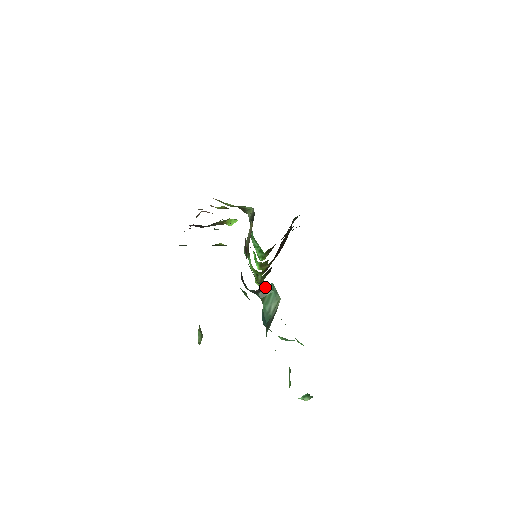
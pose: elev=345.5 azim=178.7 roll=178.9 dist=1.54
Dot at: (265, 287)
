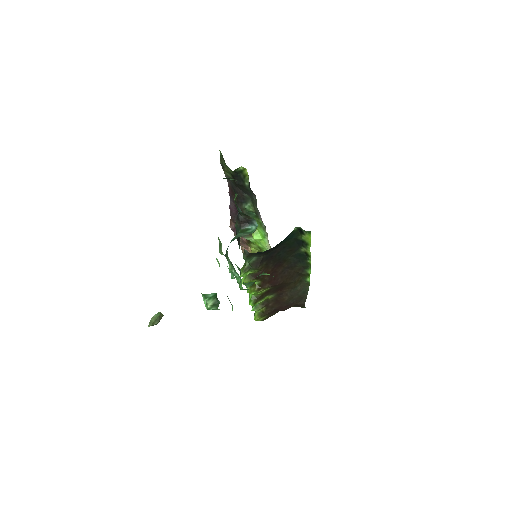
Dot at: (250, 228)
